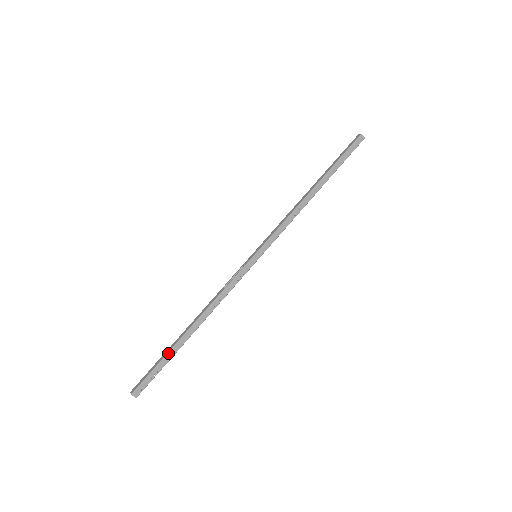
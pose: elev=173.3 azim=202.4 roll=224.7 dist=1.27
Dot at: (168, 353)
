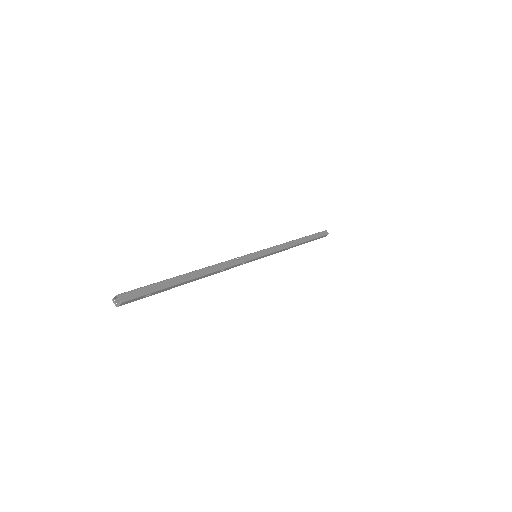
Dot at: (168, 279)
